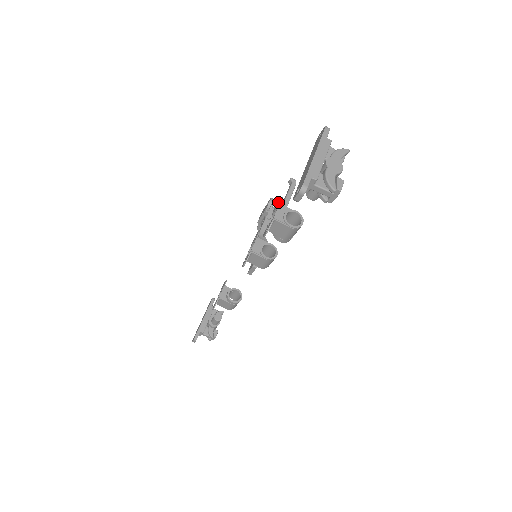
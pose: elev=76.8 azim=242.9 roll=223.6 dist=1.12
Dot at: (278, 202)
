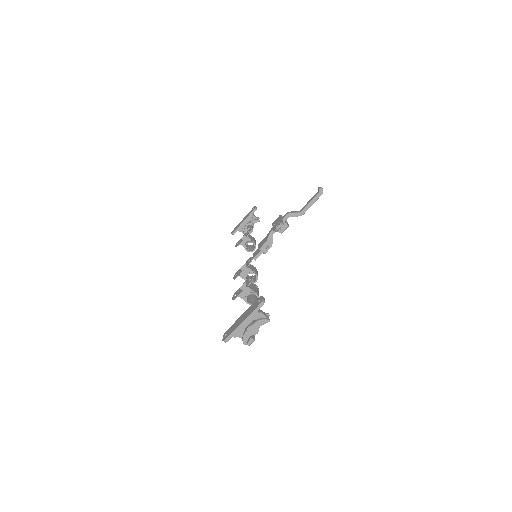
Dot at: (251, 279)
